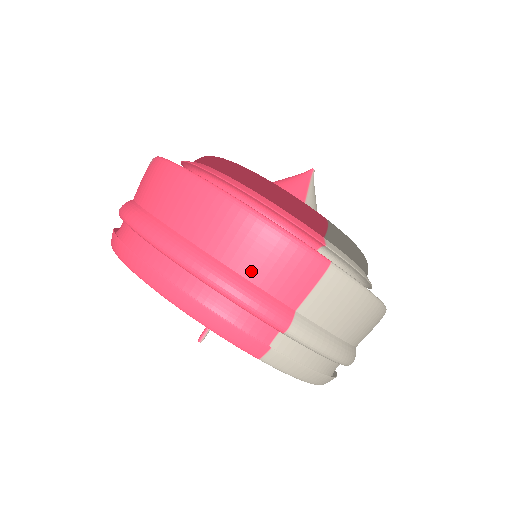
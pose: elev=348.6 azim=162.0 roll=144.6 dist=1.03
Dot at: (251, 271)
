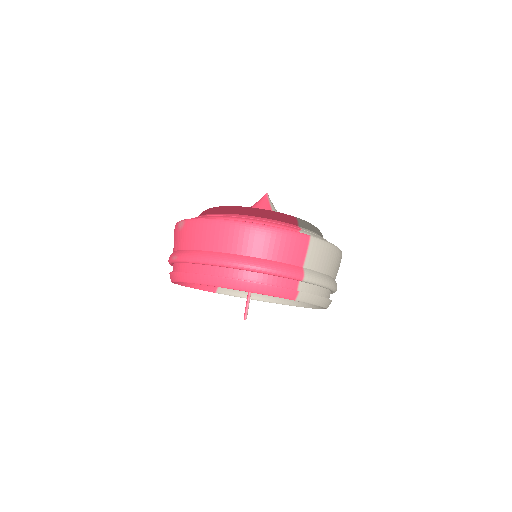
Dot at: (274, 256)
